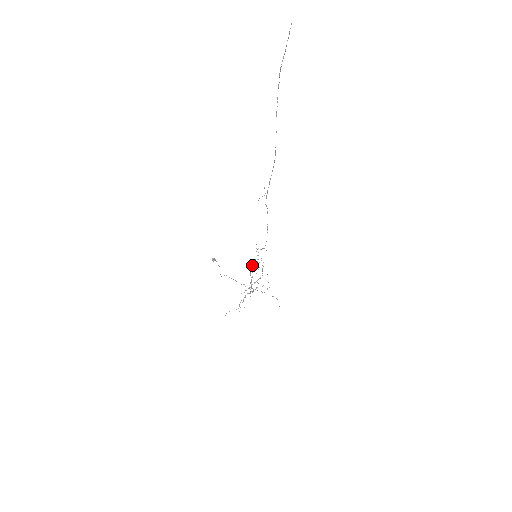
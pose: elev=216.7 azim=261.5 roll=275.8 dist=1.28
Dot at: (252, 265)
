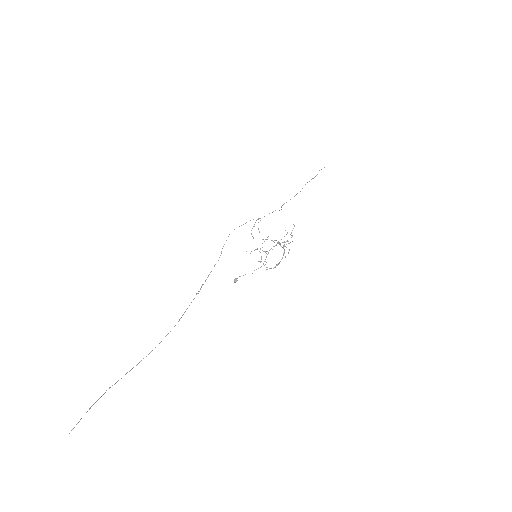
Dot at: occluded
